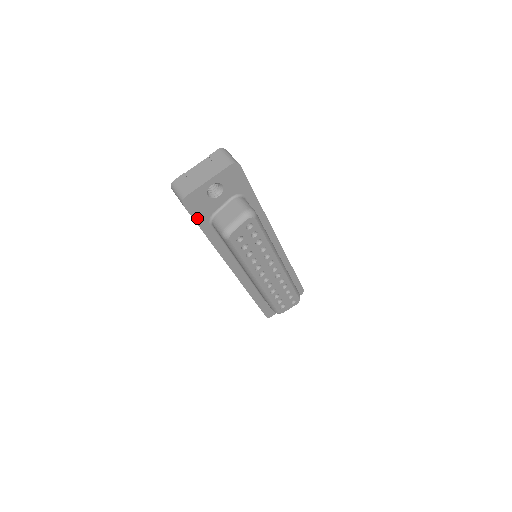
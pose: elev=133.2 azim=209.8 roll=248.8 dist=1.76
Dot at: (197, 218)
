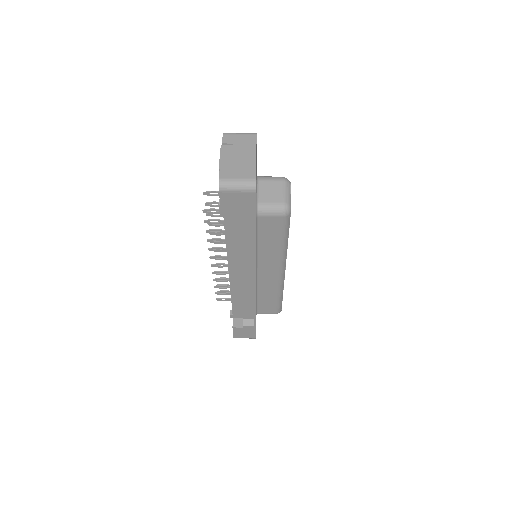
Dot at: (255, 210)
